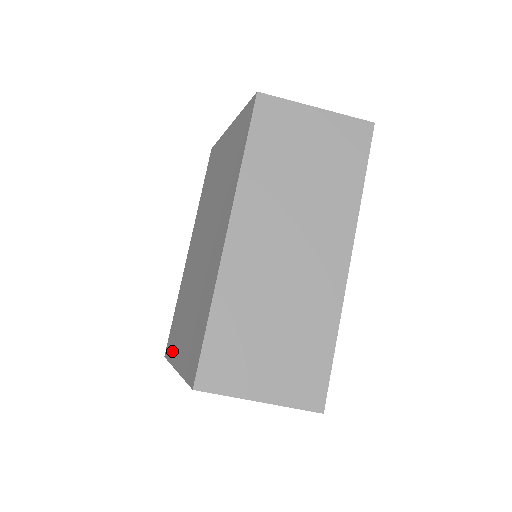
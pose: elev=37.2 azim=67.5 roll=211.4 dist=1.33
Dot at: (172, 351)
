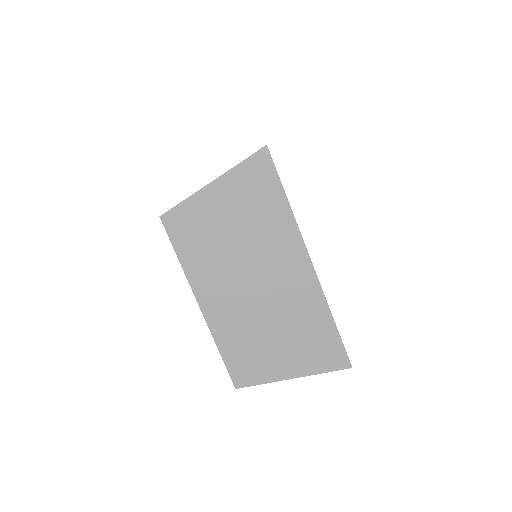
Dot at: occluded
